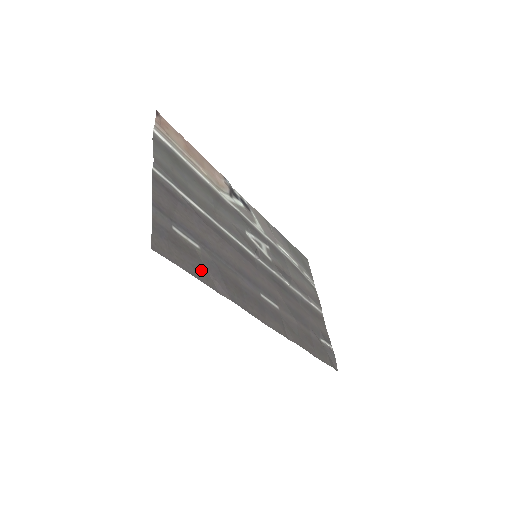
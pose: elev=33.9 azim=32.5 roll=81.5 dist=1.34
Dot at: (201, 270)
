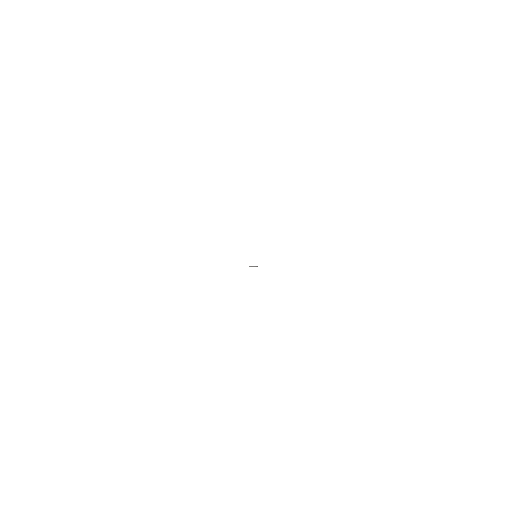
Dot at: occluded
